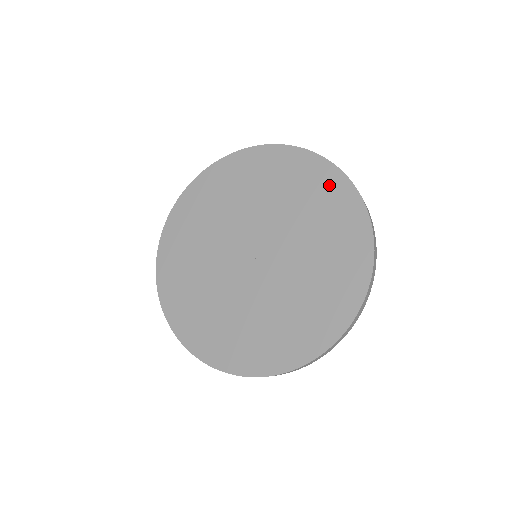
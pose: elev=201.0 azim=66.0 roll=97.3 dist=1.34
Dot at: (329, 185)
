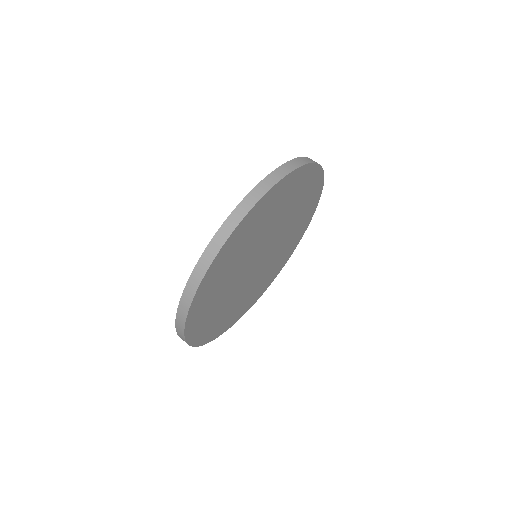
Dot at: occluded
